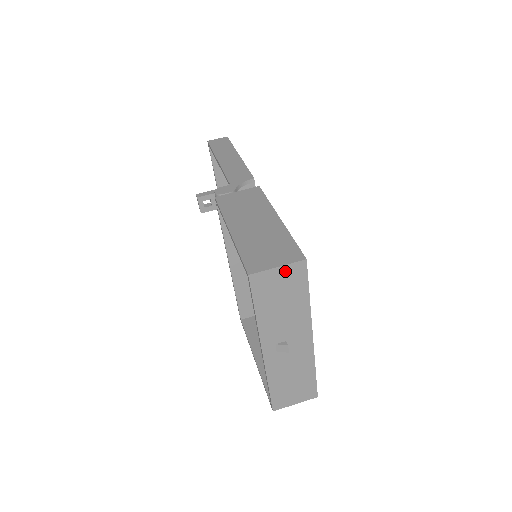
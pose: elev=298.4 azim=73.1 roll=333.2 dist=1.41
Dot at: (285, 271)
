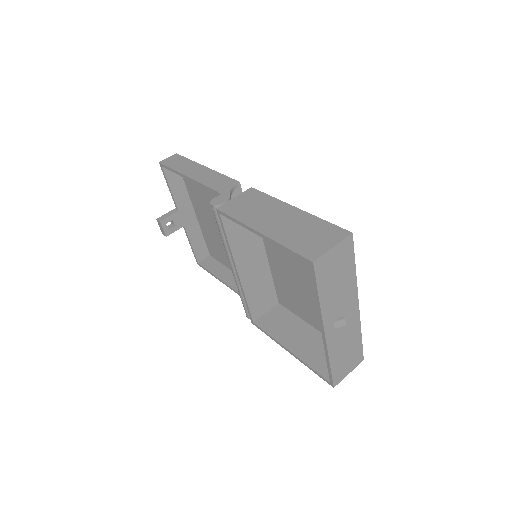
Dot at: (338, 249)
